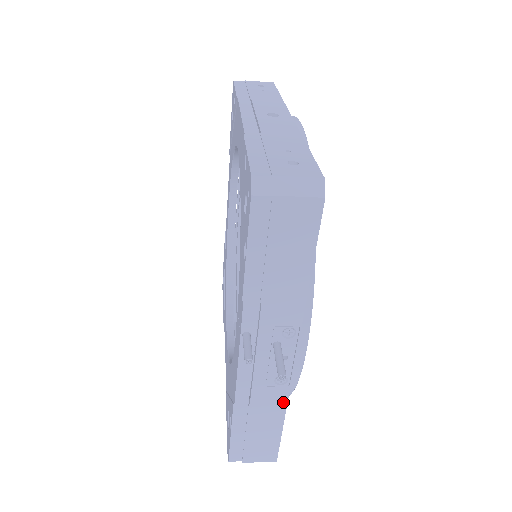
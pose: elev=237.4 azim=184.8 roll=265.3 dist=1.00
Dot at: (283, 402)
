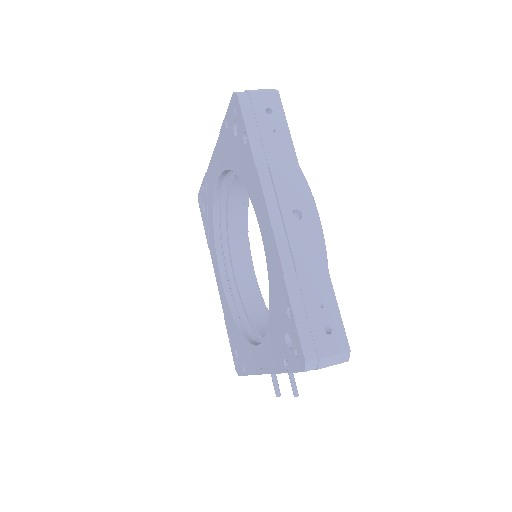
Dot at: occluded
